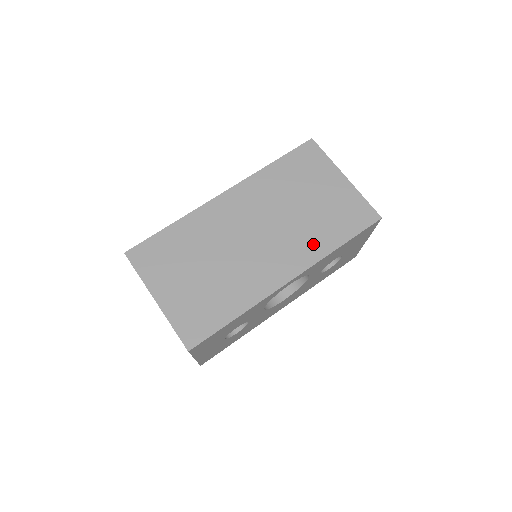
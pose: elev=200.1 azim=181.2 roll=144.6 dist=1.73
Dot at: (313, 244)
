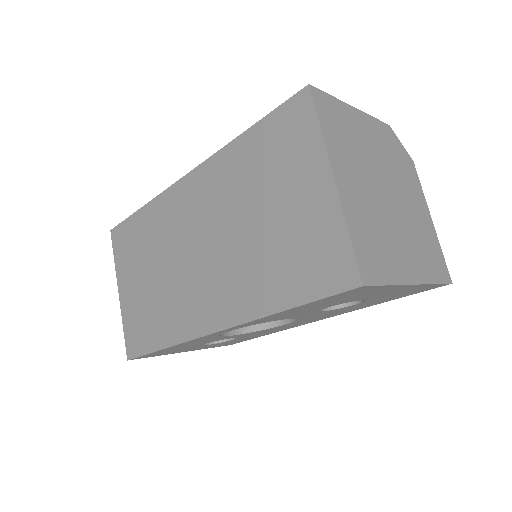
Dot at: (251, 291)
